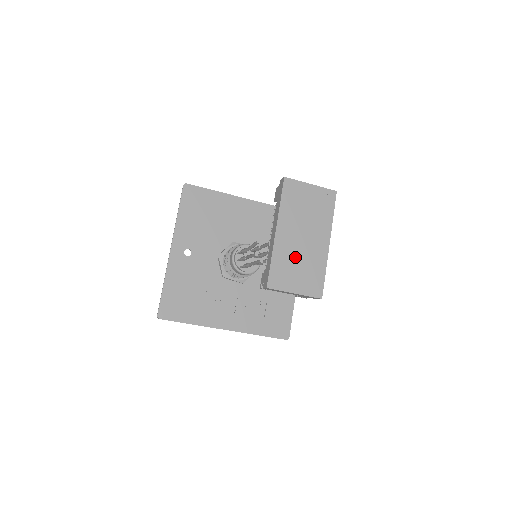
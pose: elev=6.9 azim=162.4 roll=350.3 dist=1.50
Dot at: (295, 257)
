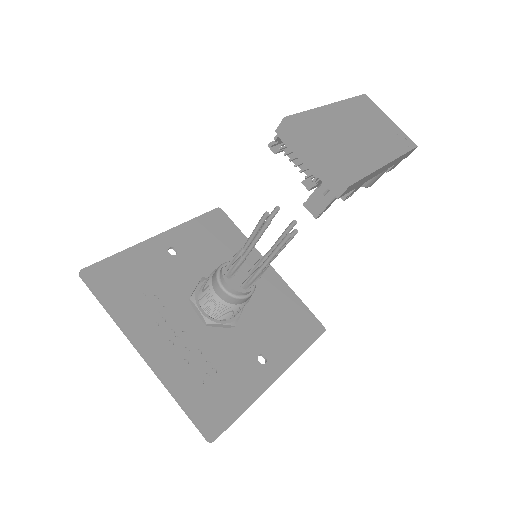
Dot at: (338, 134)
